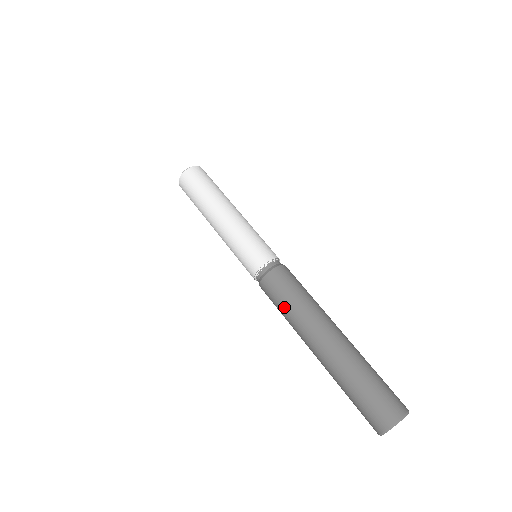
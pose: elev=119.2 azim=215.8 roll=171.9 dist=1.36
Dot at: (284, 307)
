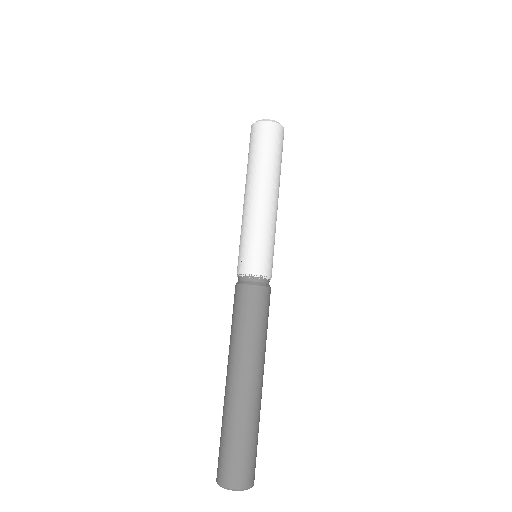
Dot at: (250, 326)
